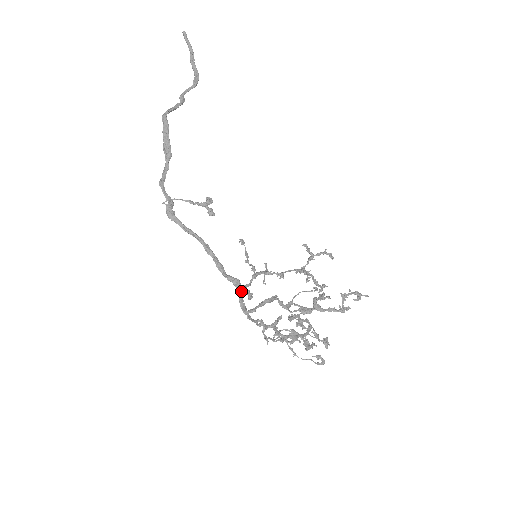
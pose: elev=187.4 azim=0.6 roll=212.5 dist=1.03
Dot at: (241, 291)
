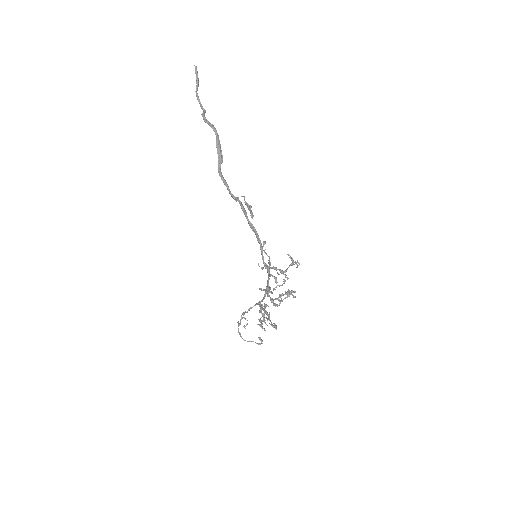
Dot at: occluded
